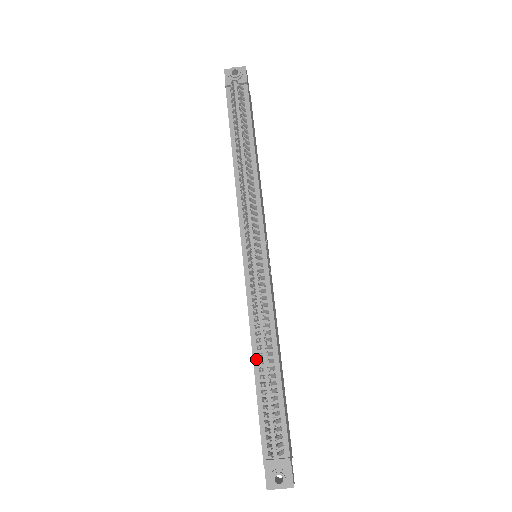
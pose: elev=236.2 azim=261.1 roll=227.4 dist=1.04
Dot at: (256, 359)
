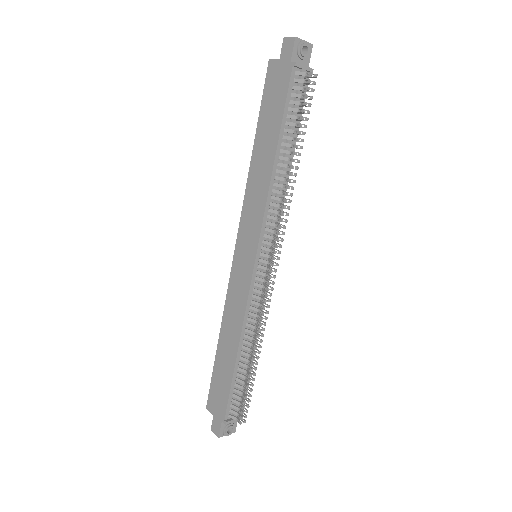
Dot at: (240, 350)
